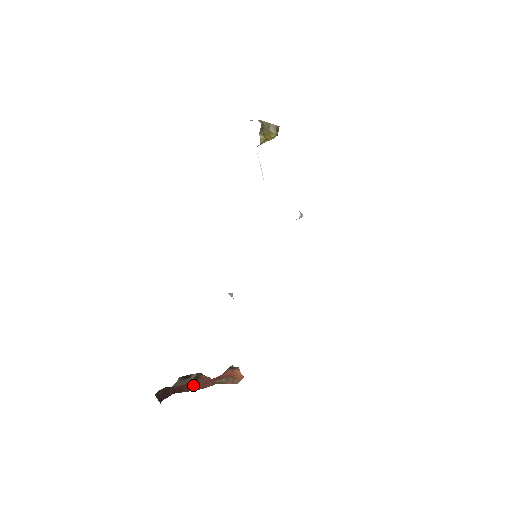
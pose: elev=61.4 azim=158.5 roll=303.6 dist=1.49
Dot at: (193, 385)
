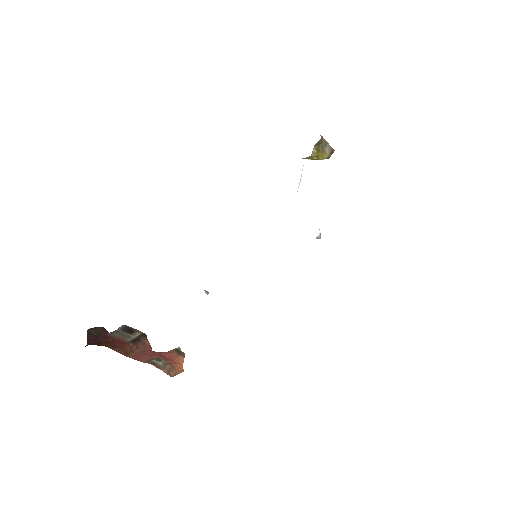
Dot at: (129, 347)
